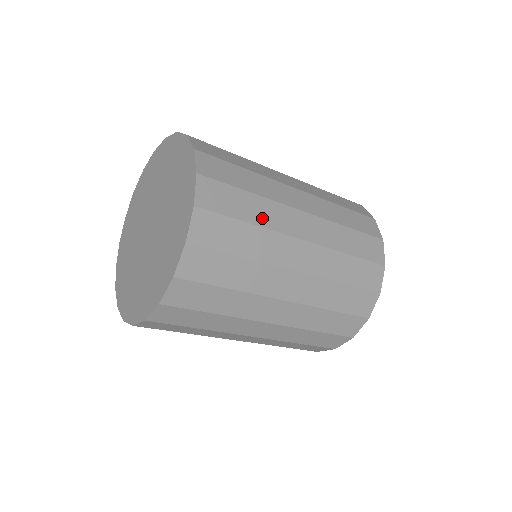
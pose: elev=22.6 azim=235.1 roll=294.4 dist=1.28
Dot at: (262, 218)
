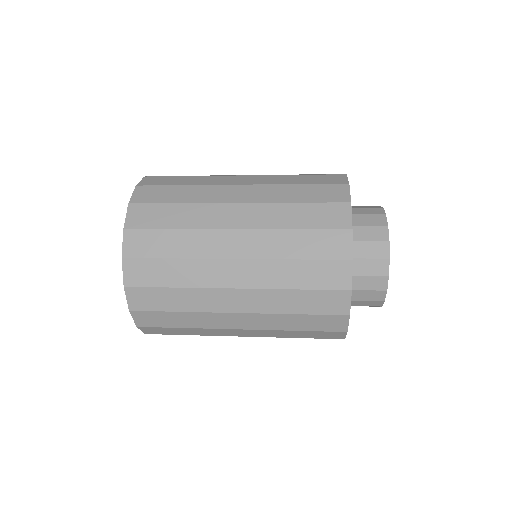
Dot at: (187, 250)
